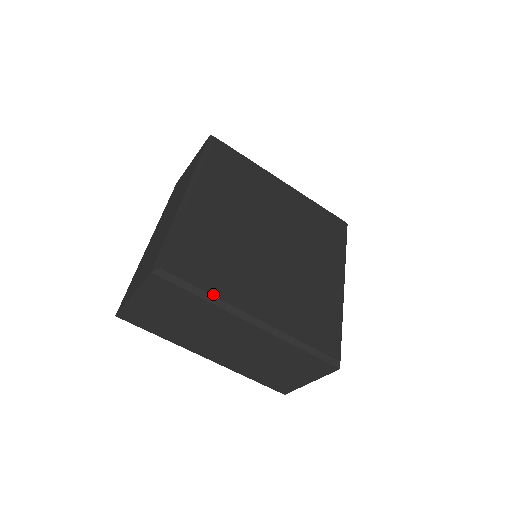
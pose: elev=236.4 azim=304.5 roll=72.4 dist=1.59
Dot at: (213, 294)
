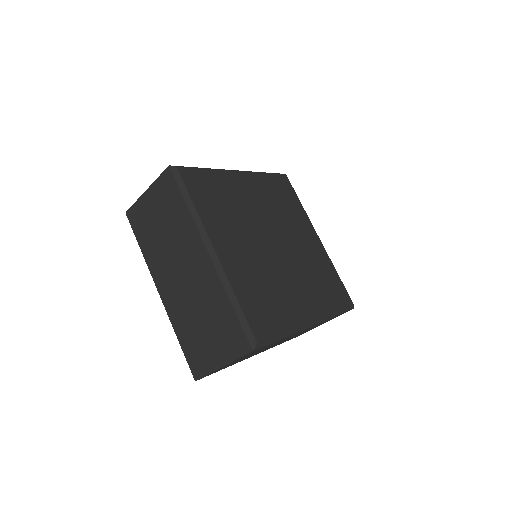
Dot at: (197, 210)
